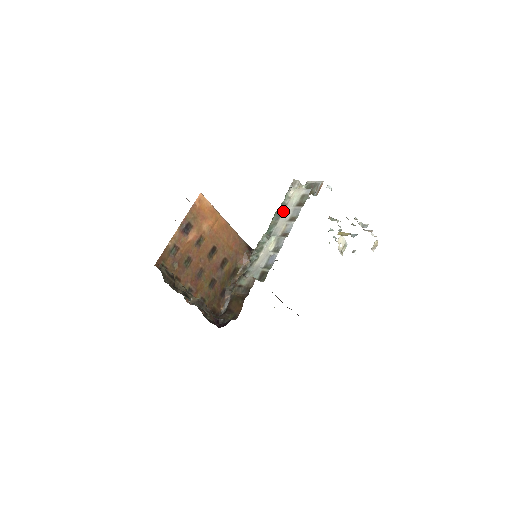
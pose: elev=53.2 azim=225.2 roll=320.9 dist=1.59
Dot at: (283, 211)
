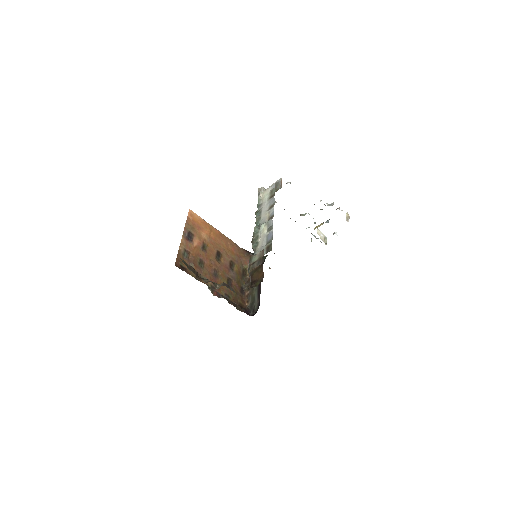
Dot at: (261, 208)
